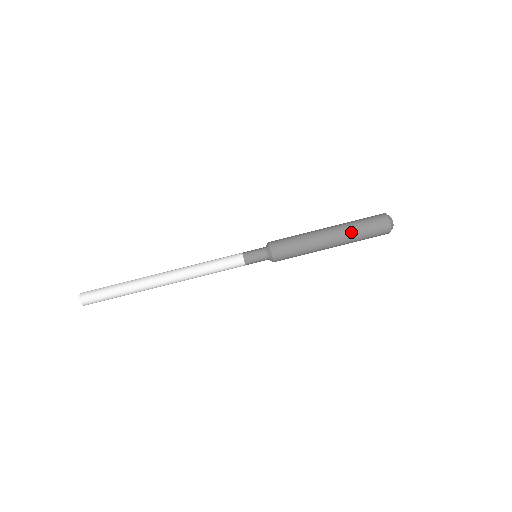
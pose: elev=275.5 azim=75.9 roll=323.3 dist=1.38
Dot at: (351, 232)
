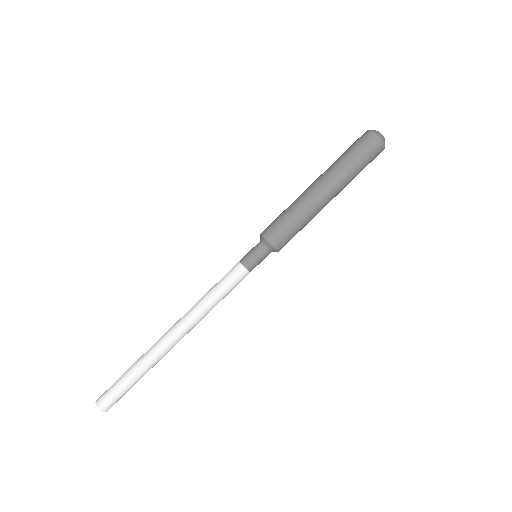
Dot at: (334, 165)
